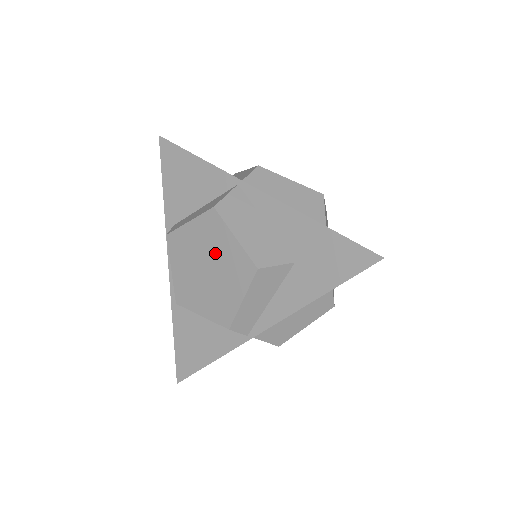
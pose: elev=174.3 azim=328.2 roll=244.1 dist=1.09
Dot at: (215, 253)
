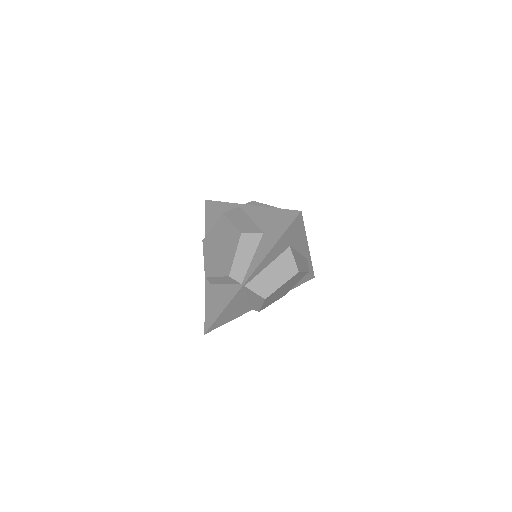
Dot at: (223, 237)
